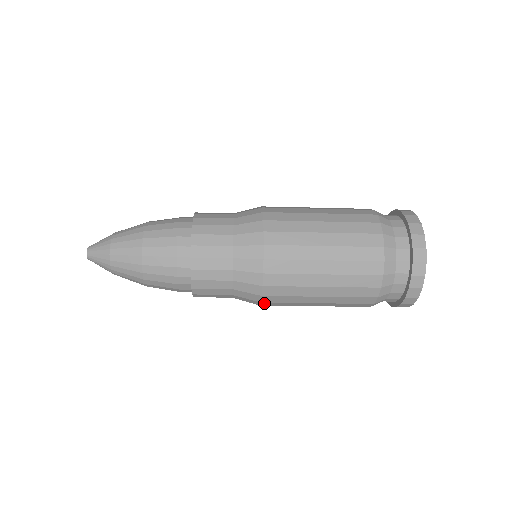
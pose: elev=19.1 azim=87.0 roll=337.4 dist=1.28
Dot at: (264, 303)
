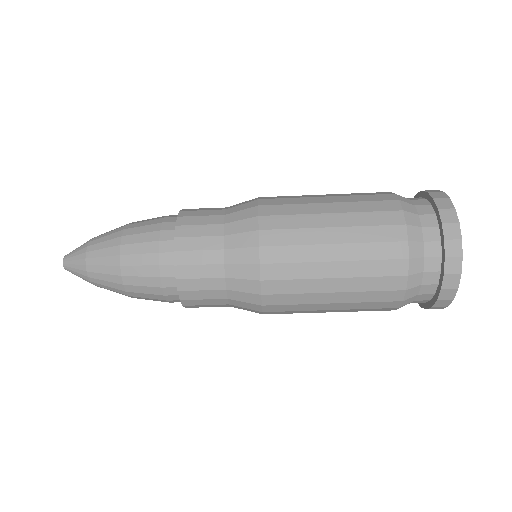
Dot at: (264, 268)
